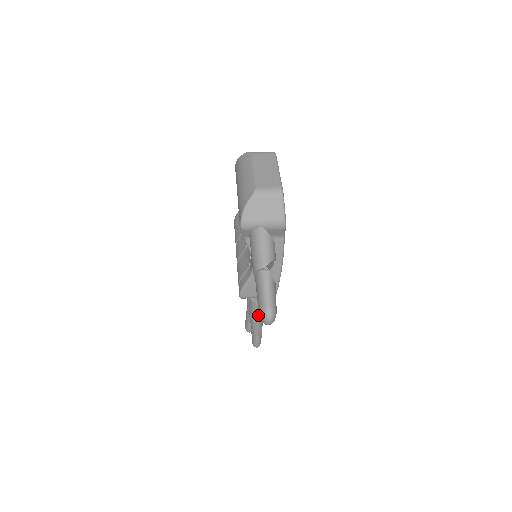
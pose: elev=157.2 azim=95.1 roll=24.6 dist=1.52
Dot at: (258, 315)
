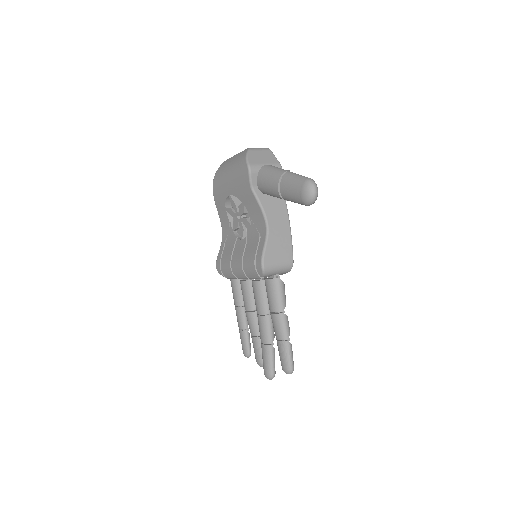
Dot at: (283, 301)
